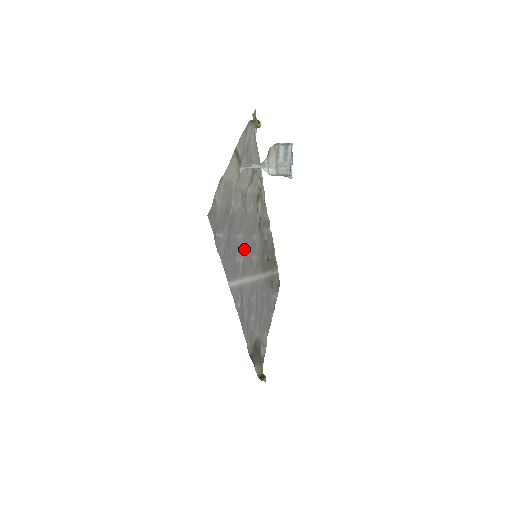
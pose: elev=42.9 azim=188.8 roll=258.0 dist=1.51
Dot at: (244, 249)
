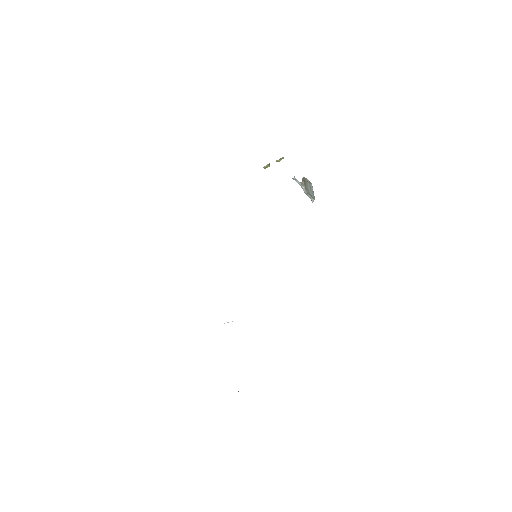
Dot at: occluded
